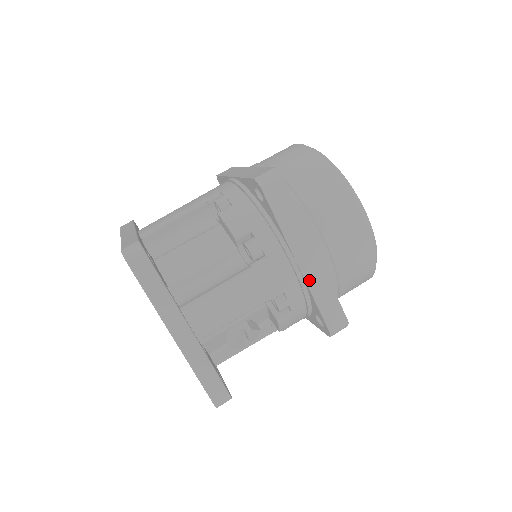
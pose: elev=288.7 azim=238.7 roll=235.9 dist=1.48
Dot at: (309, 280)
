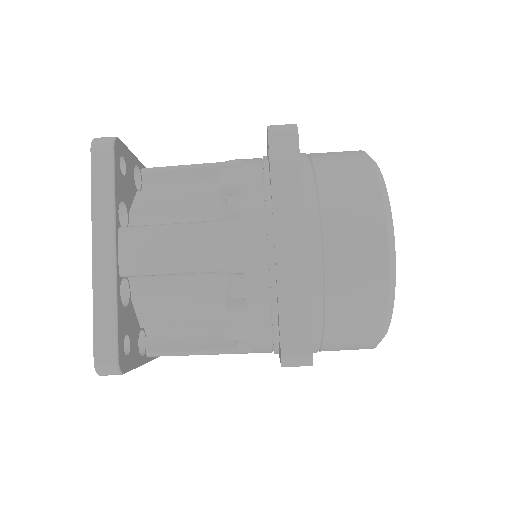
Dot at: occluded
